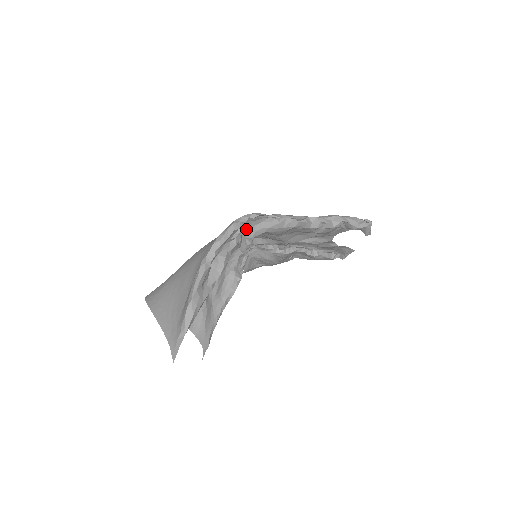
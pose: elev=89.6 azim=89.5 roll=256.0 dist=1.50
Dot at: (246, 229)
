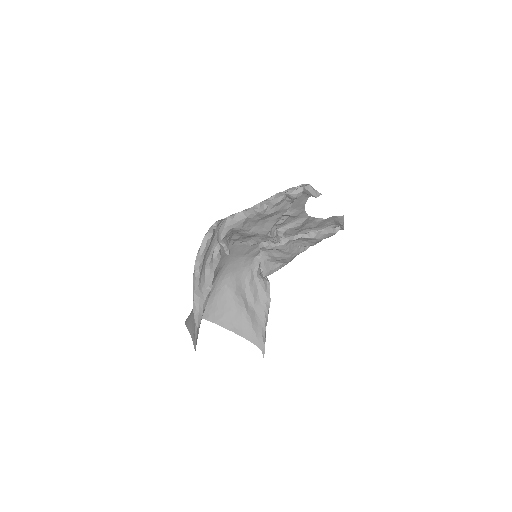
Dot at: (217, 236)
